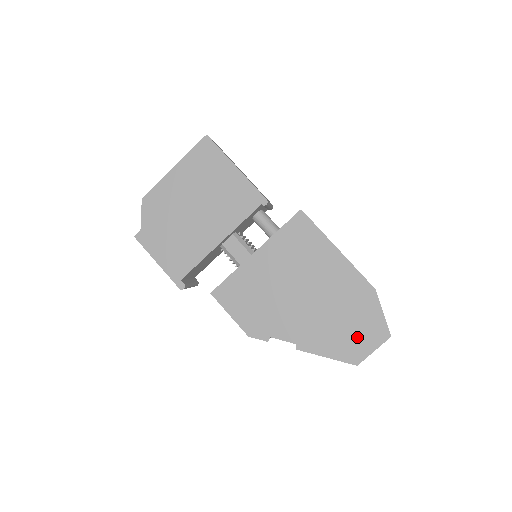
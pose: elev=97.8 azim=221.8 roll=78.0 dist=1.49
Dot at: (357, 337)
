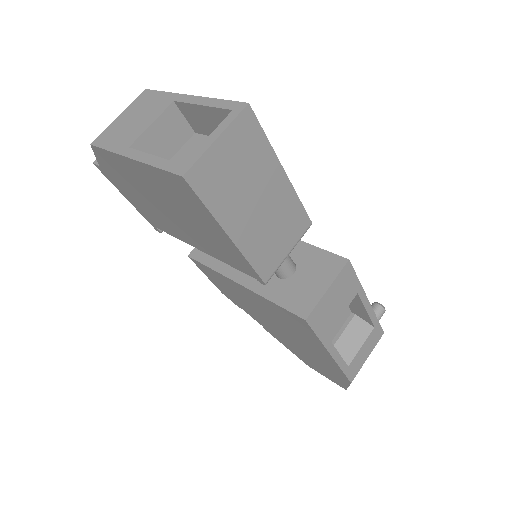
Dot at: (317, 367)
